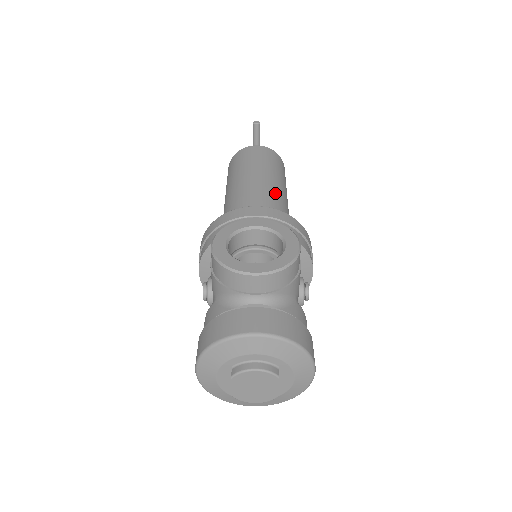
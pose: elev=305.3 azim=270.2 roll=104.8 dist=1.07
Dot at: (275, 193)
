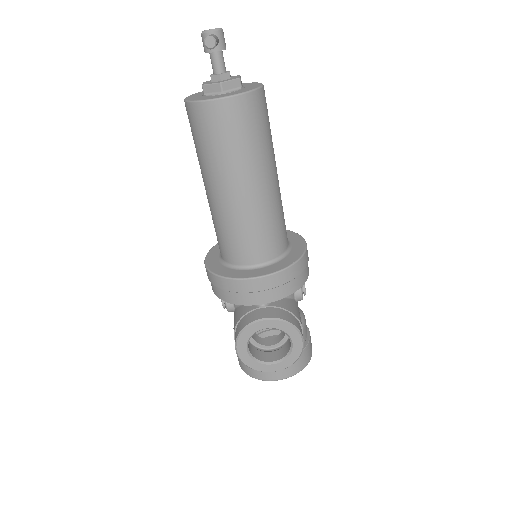
Dot at: (265, 204)
